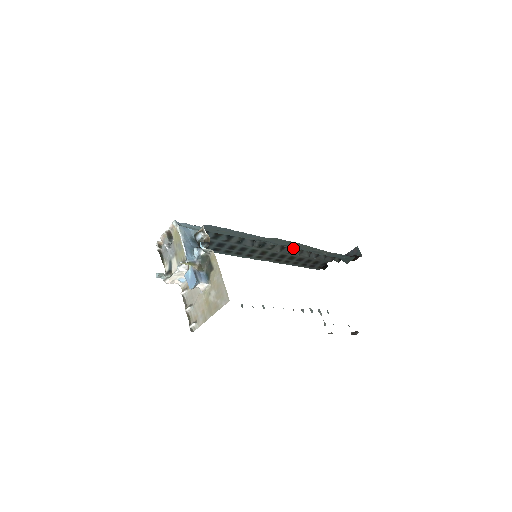
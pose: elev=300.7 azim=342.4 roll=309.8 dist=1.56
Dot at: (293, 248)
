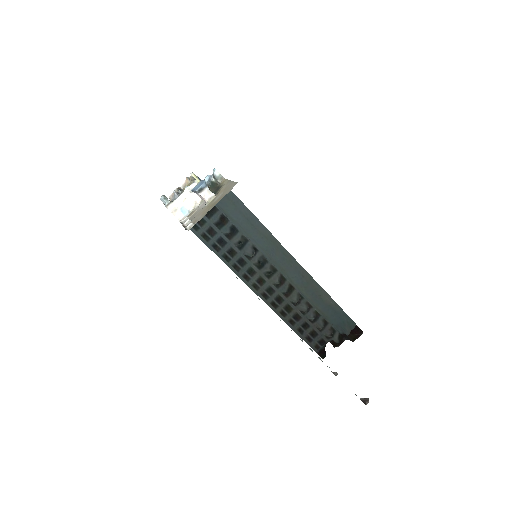
Dot at: (292, 278)
